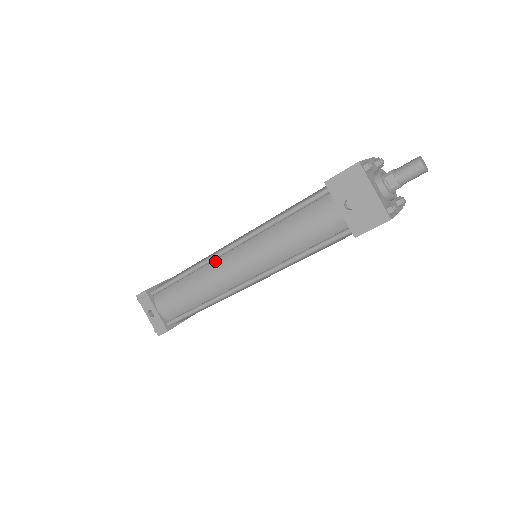
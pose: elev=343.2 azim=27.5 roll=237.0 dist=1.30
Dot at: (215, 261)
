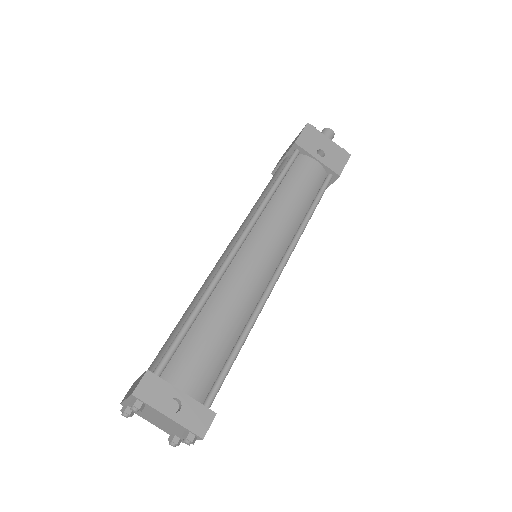
Dot at: (231, 266)
